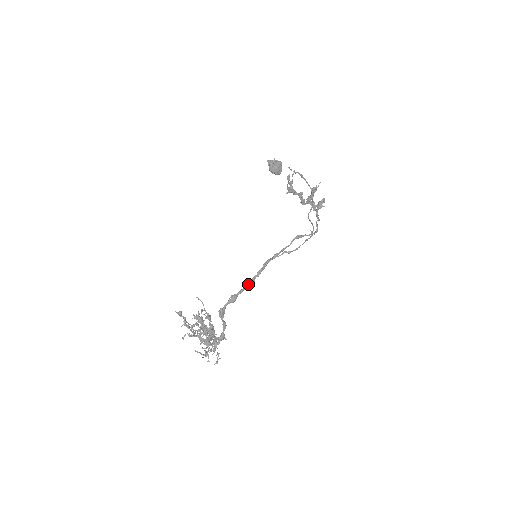
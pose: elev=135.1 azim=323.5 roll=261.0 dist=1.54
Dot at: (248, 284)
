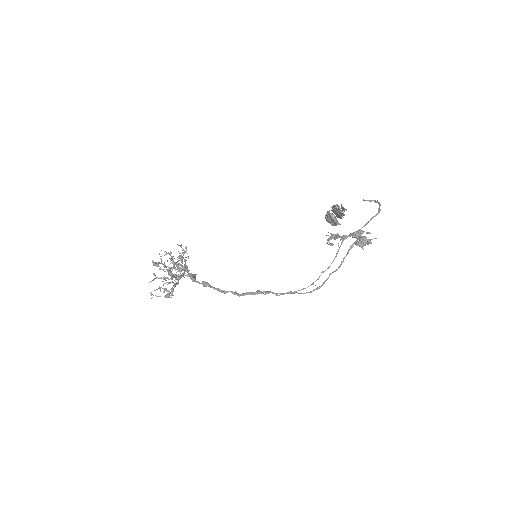
Dot at: (221, 291)
